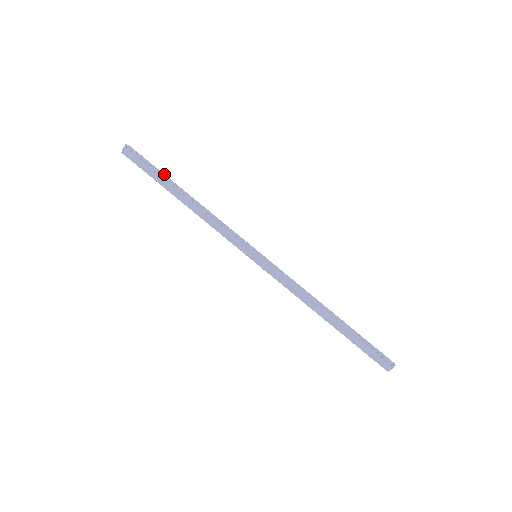
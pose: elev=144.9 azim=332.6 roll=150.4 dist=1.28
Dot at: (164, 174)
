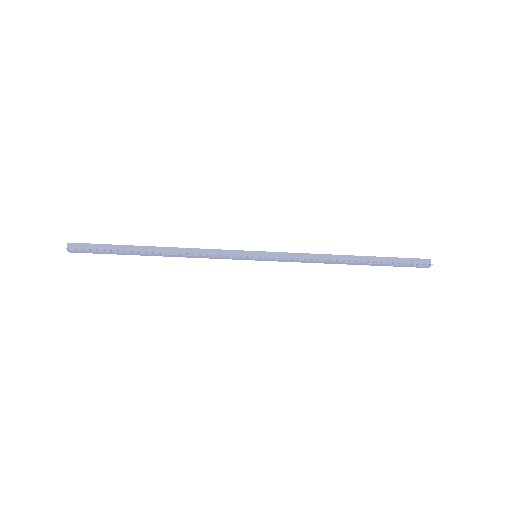
Dot at: (122, 245)
